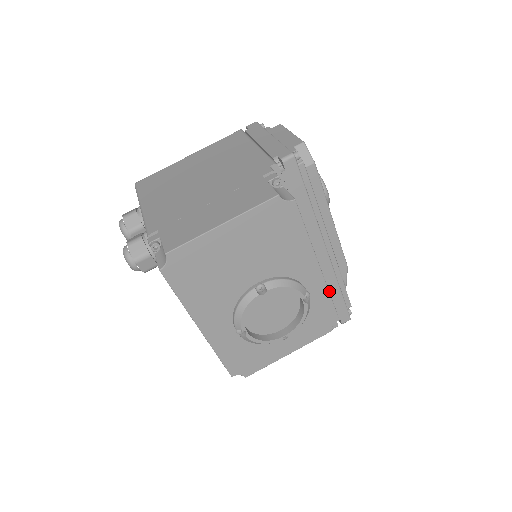
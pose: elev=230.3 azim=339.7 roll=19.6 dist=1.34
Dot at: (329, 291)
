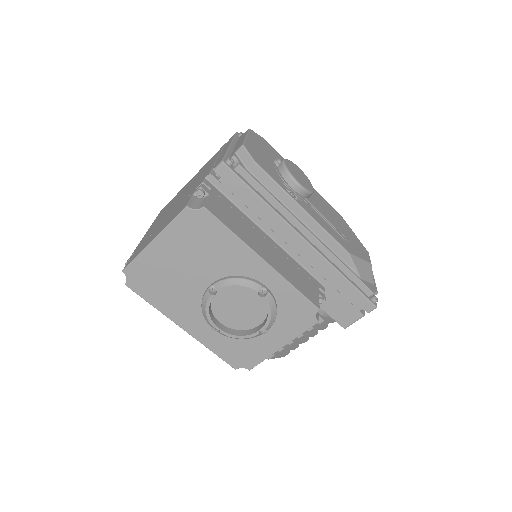
Dot at: (332, 281)
